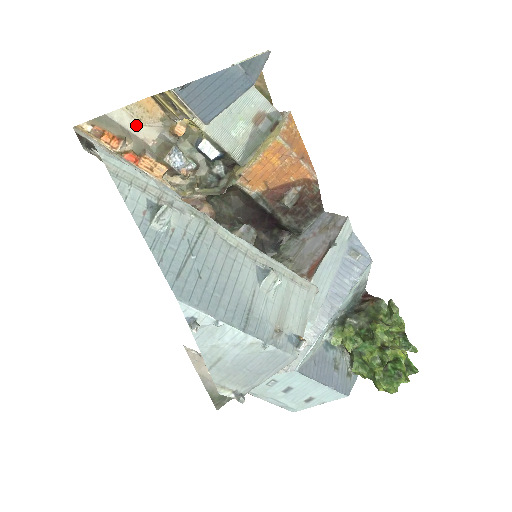
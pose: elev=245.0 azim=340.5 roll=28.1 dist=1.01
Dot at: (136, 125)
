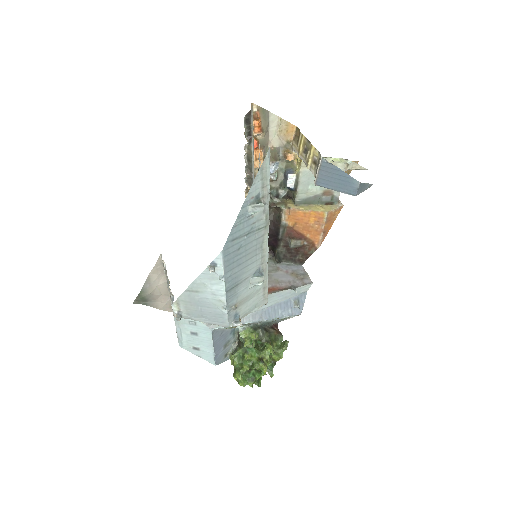
Dot at: (275, 131)
